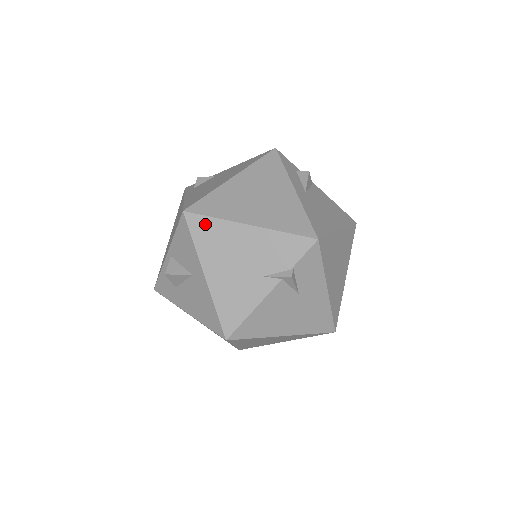
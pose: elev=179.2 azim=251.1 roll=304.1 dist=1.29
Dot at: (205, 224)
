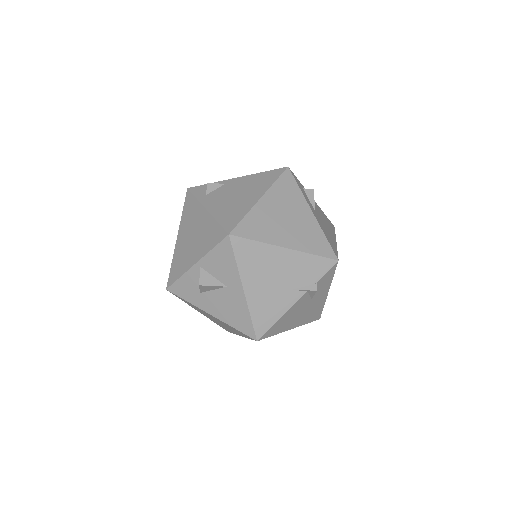
Dot at: (248, 246)
